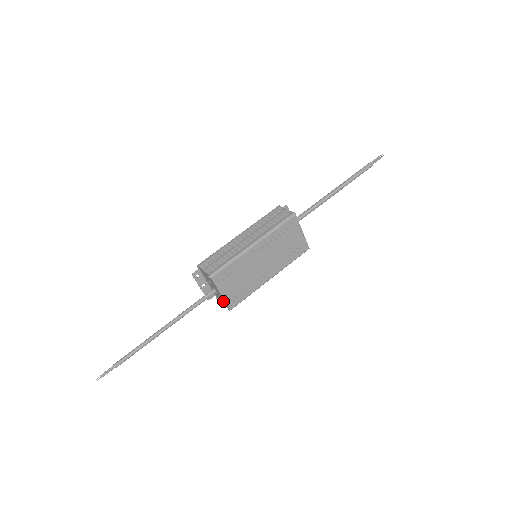
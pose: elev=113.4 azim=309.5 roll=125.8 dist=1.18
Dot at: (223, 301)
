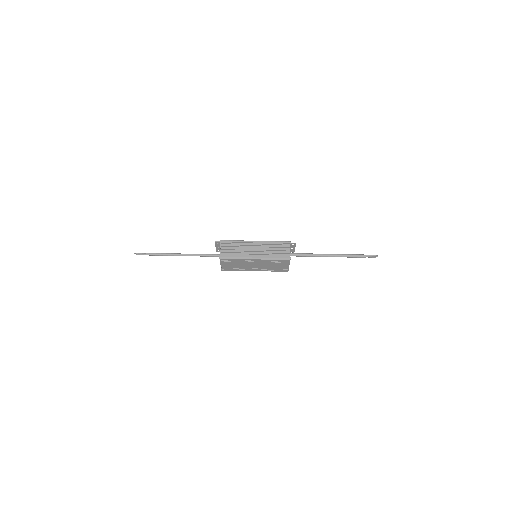
Dot at: occluded
